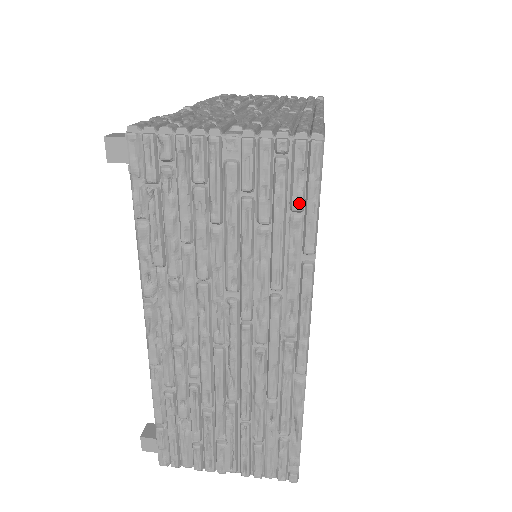
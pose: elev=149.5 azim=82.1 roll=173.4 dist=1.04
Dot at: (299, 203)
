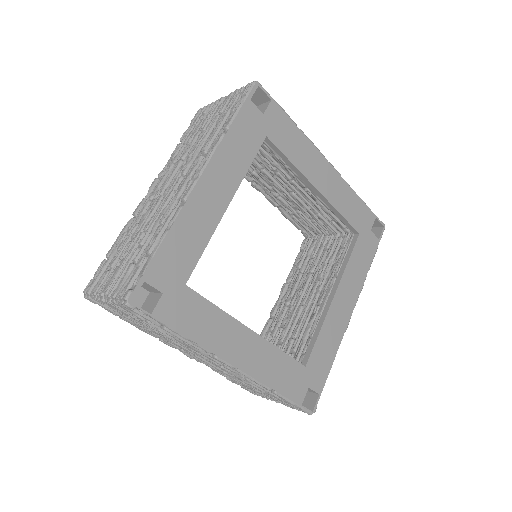
Dot at: (234, 108)
